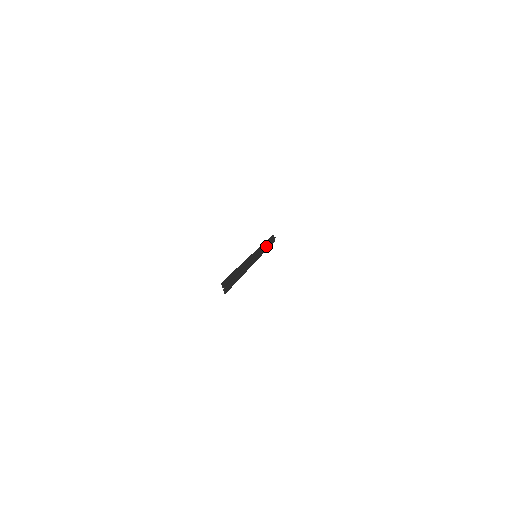
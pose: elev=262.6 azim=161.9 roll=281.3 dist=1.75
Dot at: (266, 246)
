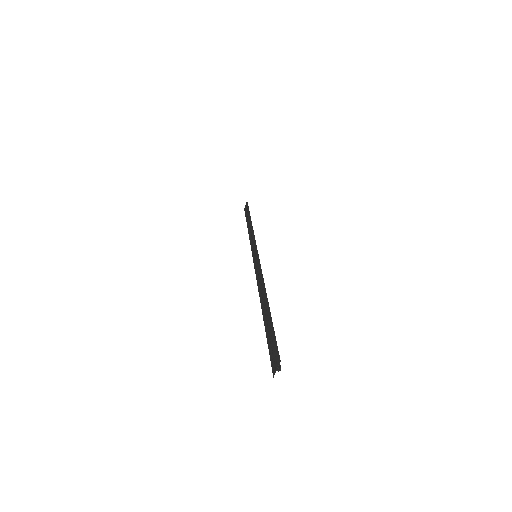
Dot at: occluded
